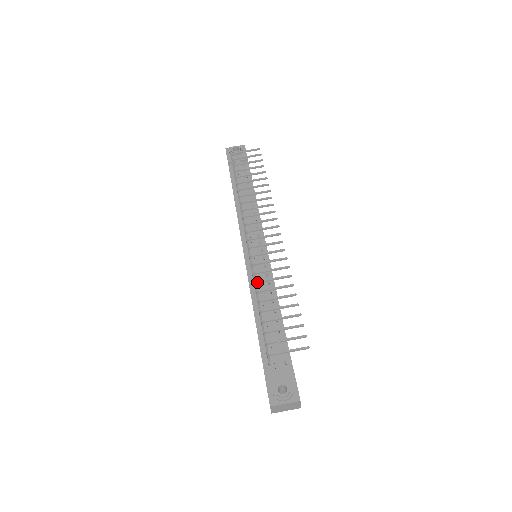
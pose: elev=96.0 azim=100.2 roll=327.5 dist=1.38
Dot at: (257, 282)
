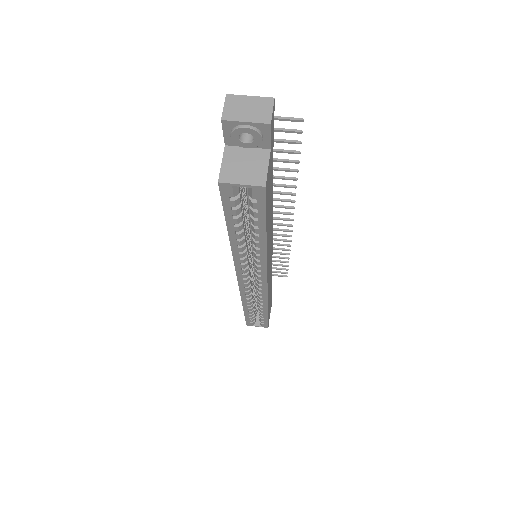
Dot at: occluded
